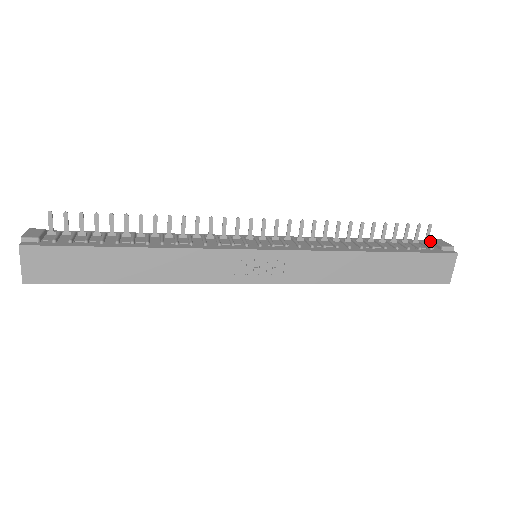
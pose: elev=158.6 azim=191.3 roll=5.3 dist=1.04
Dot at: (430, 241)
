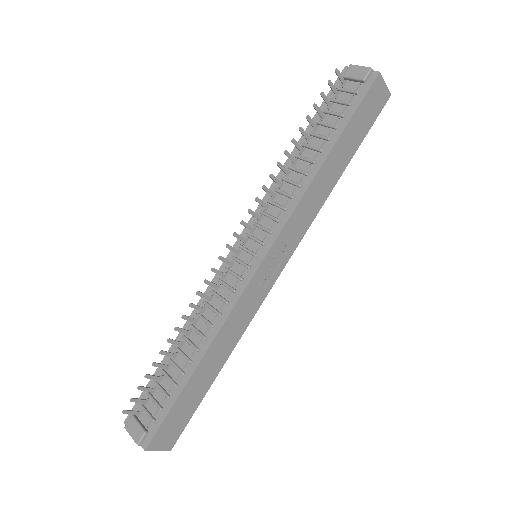
Dot at: (346, 79)
